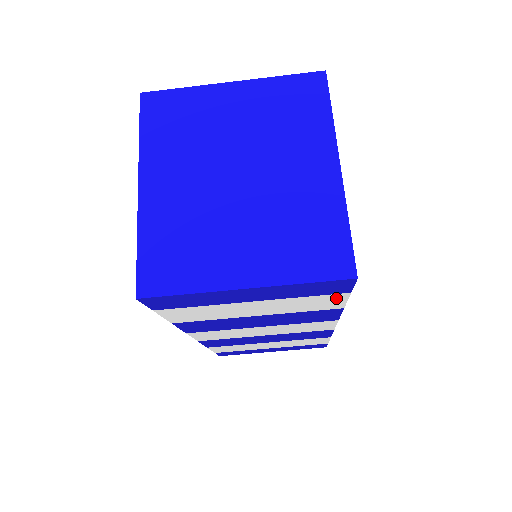
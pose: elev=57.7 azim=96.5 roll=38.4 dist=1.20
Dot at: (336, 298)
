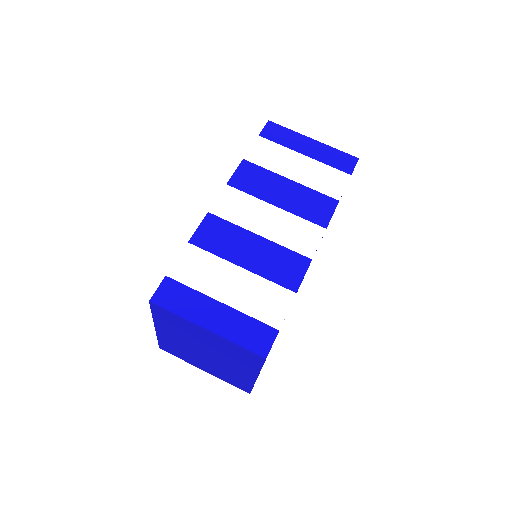
Dot at: (342, 179)
